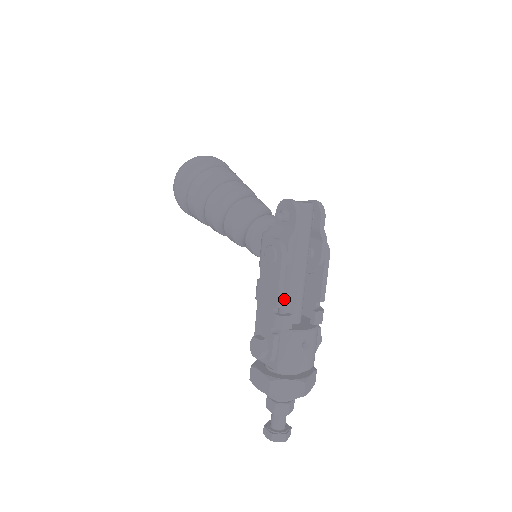
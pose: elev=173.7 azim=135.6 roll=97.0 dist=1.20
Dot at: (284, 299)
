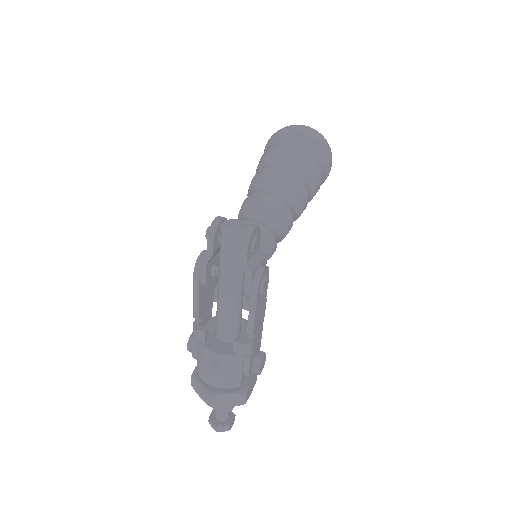
Dot at: (216, 313)
